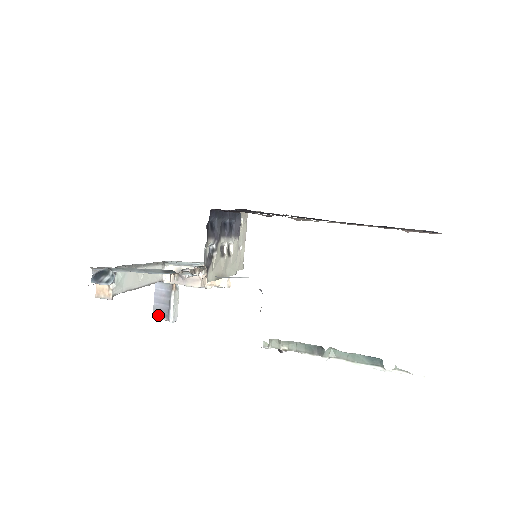
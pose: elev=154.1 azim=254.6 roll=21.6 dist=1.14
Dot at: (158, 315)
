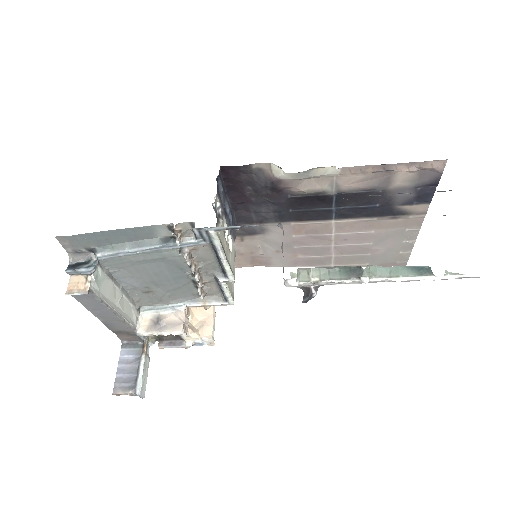
Dot at: (121, 389)
